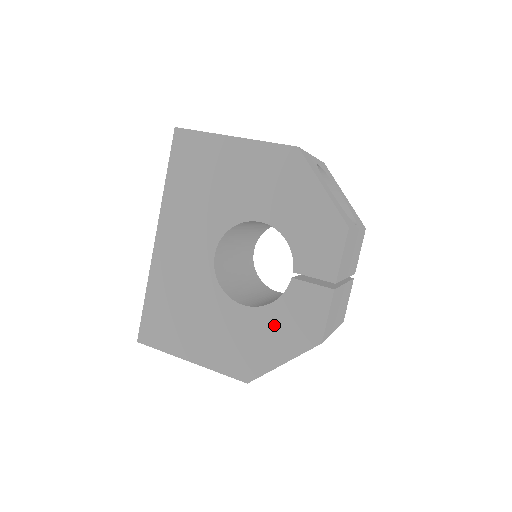
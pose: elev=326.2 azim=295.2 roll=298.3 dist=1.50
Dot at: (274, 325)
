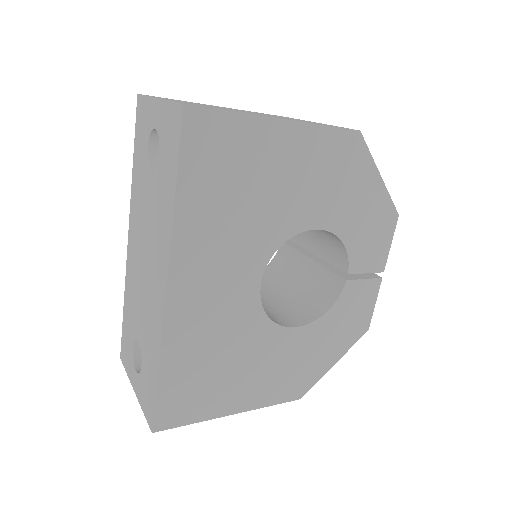
Dot at: (328, 333)
